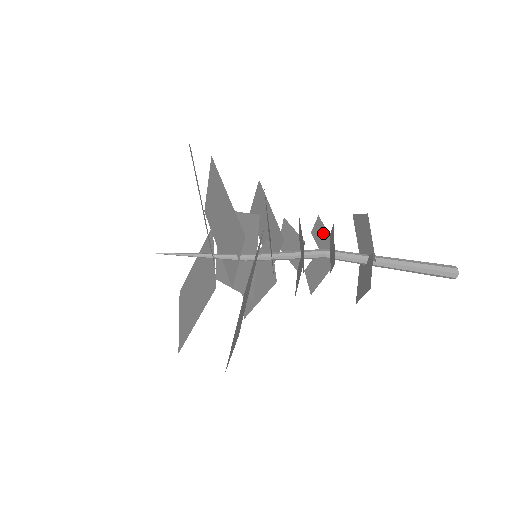
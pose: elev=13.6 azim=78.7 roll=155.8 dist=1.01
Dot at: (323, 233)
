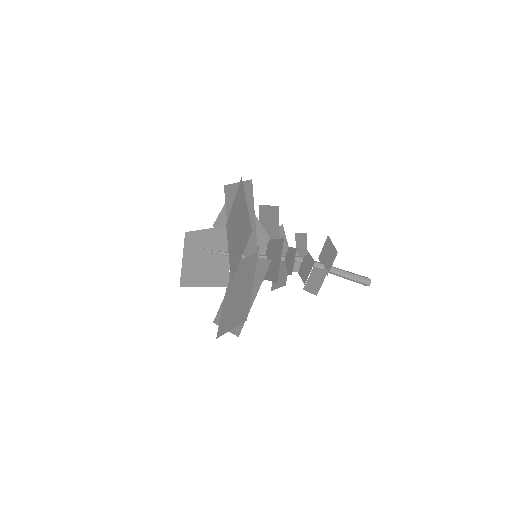
Dot at: (304, 246)
